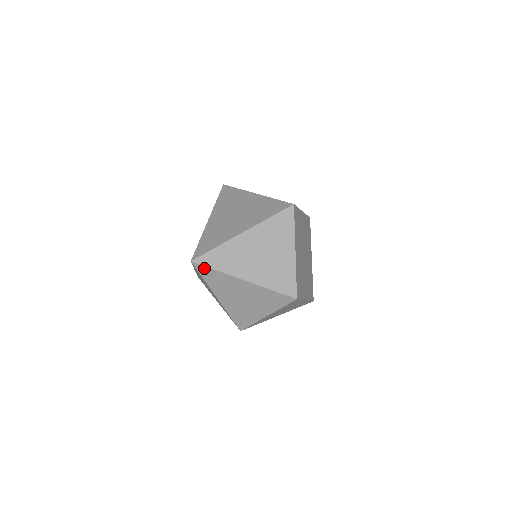
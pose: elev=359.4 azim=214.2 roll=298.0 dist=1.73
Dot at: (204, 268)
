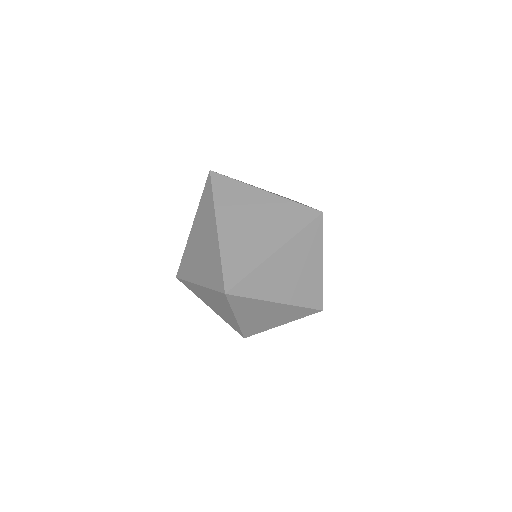
Dot at: (237, 298)
